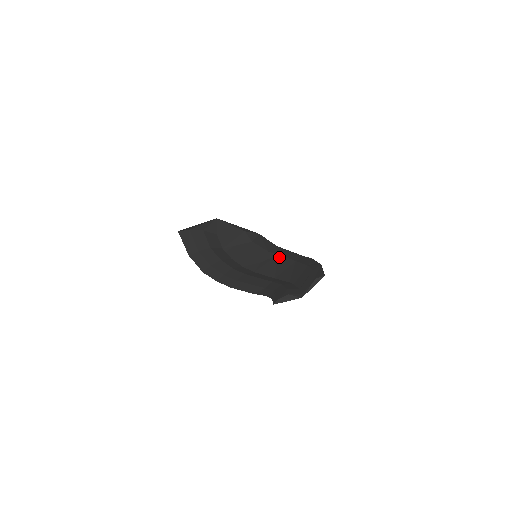
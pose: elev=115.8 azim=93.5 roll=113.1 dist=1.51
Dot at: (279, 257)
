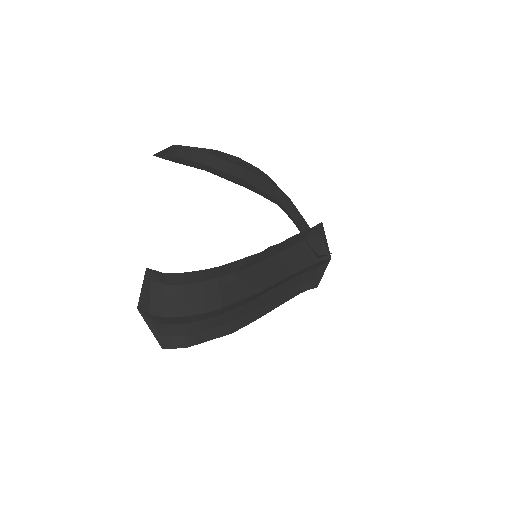
Dot at: occluded
